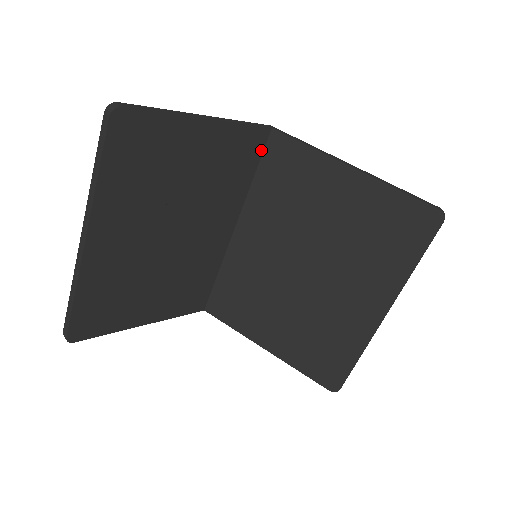
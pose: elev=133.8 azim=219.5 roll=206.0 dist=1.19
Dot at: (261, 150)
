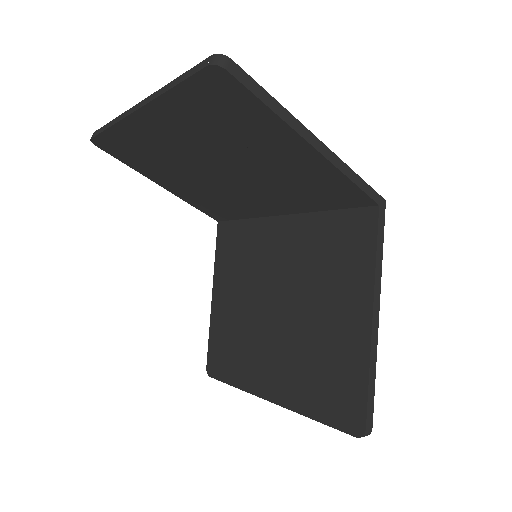
Dot at: (353, 205)
